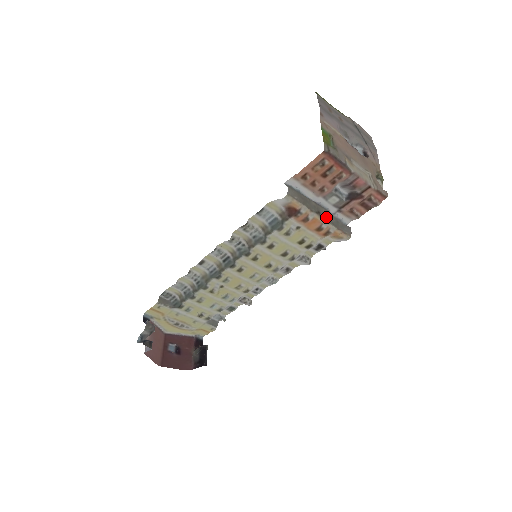
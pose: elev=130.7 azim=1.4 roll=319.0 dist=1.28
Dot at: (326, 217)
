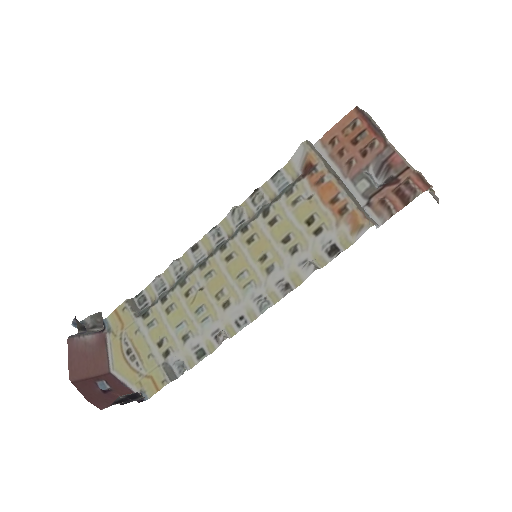
Dot at: (347, 190)
